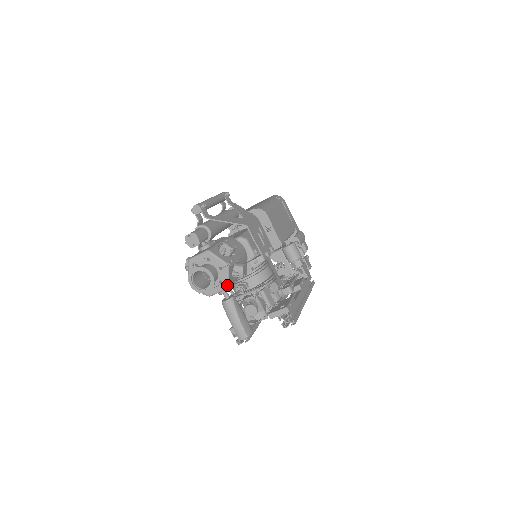
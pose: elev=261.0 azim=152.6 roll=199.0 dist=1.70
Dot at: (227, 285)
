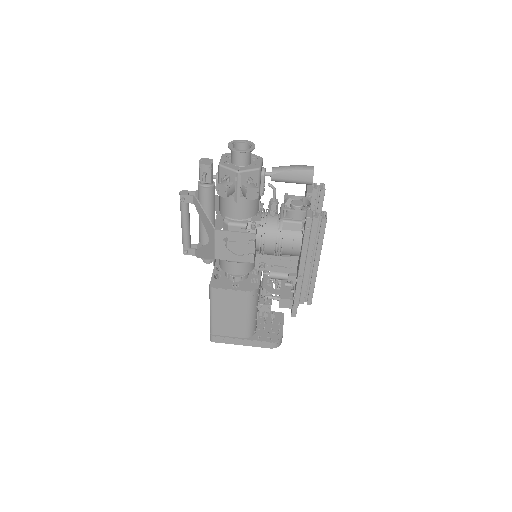
Dot at: (259, 157)
